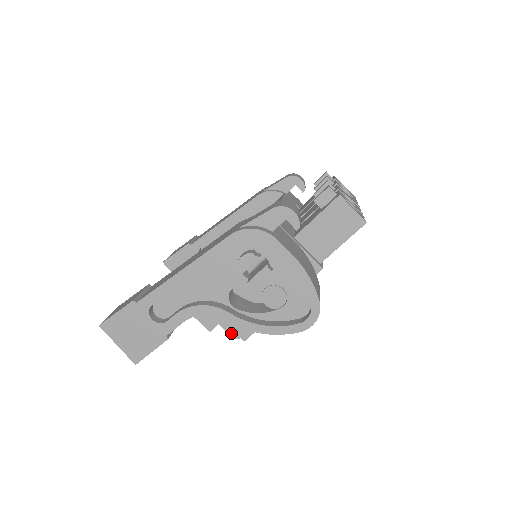
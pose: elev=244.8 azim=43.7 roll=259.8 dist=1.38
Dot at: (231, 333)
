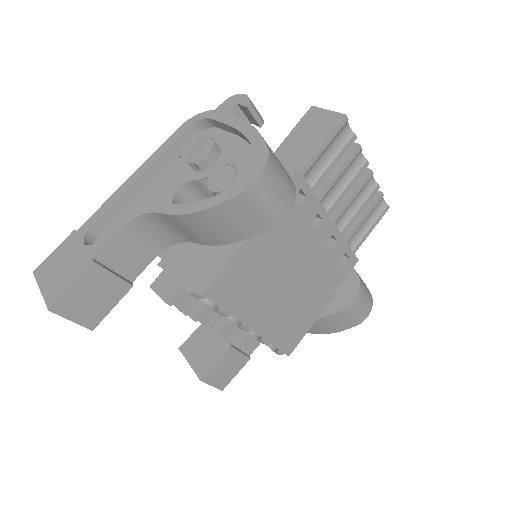
Dot at: (187, 287)
